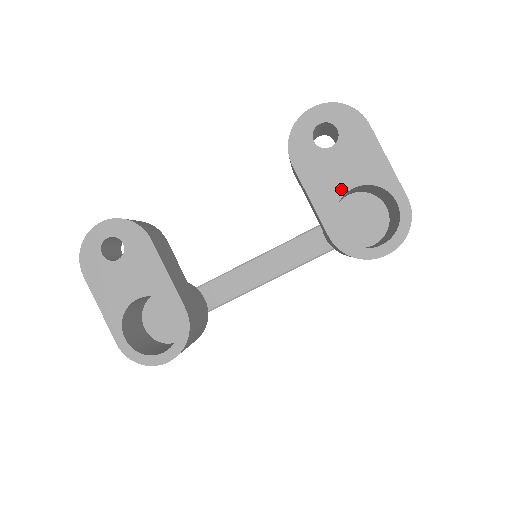
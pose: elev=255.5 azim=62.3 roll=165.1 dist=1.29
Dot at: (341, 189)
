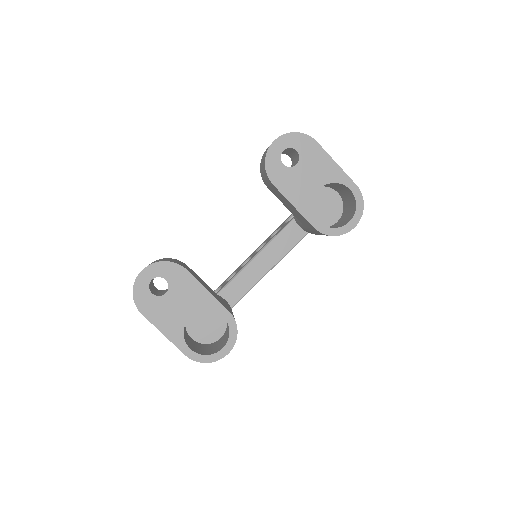
Dot at: (312, 192)
